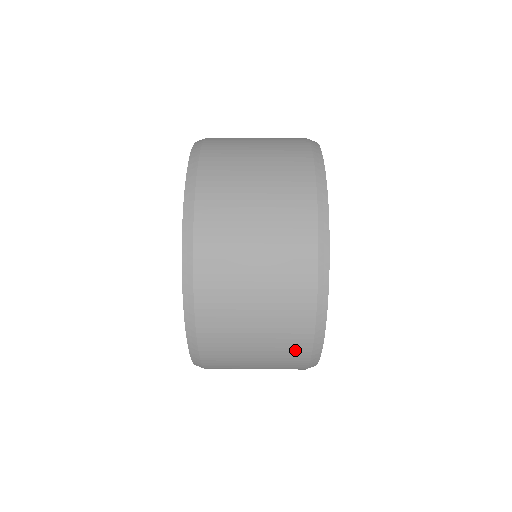
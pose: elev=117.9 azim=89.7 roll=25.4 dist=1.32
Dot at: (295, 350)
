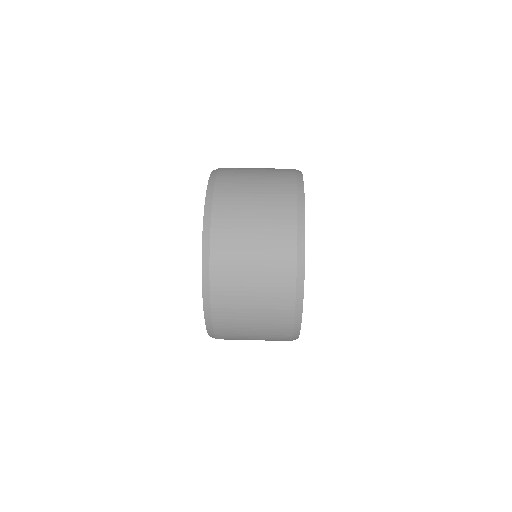
Dot at: (281, 335)
